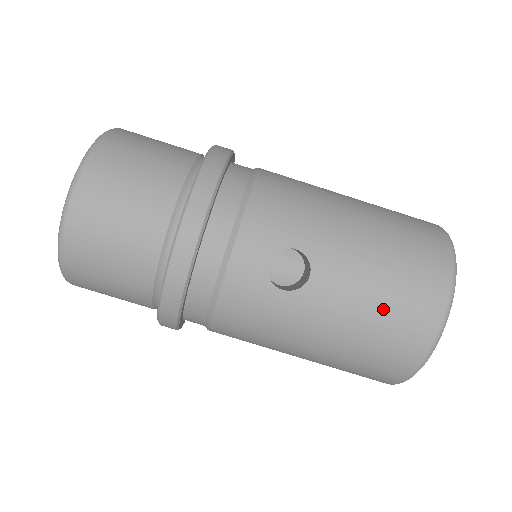
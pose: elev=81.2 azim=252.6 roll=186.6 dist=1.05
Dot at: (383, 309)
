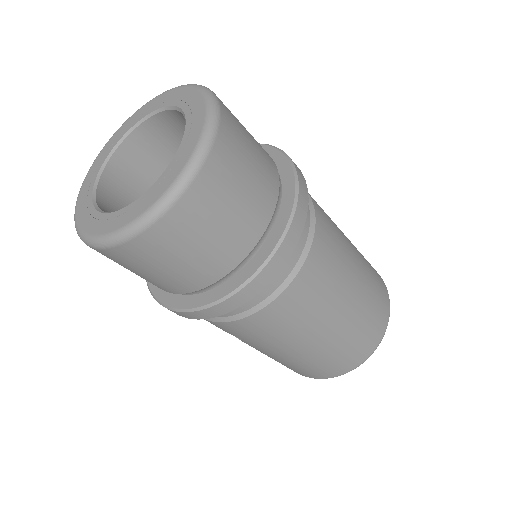
Dot at: occluded
